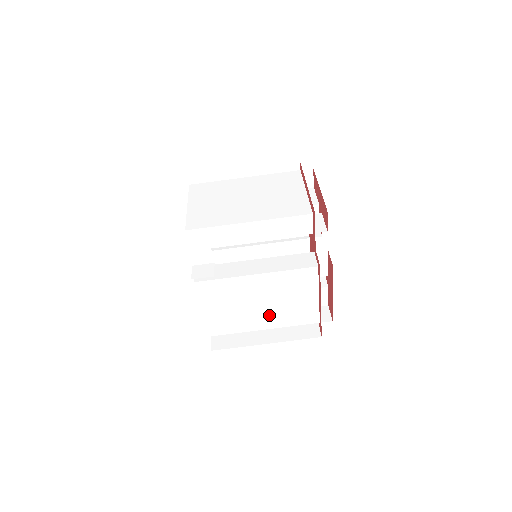
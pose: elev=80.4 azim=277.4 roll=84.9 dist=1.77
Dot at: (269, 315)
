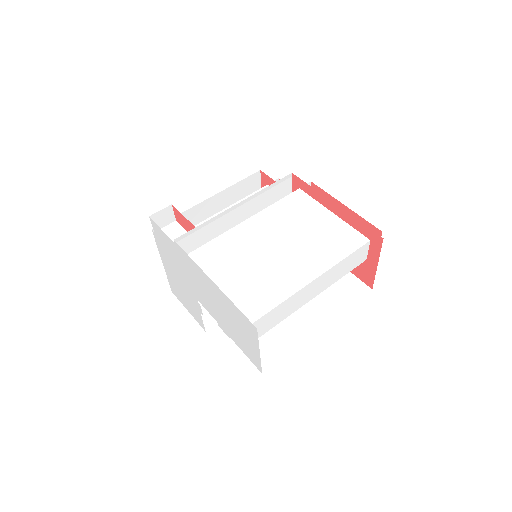
Dot at: (301, 258)
